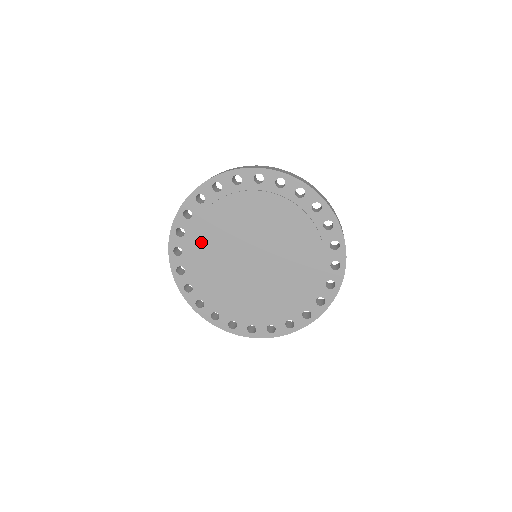
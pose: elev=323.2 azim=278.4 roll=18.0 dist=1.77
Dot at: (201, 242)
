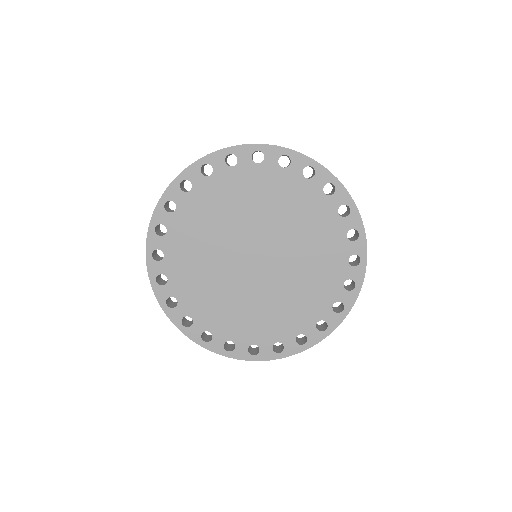
Dot at: (188, 241)
